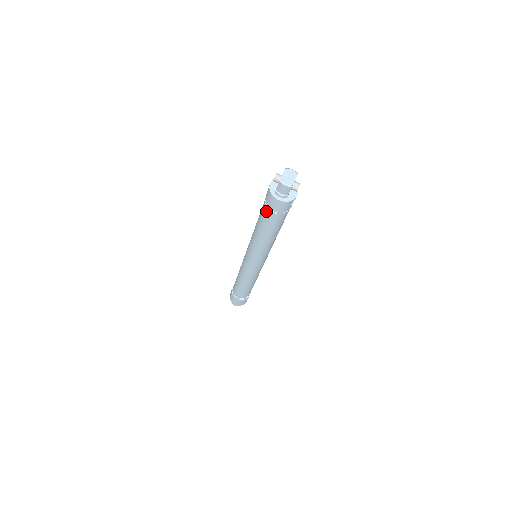
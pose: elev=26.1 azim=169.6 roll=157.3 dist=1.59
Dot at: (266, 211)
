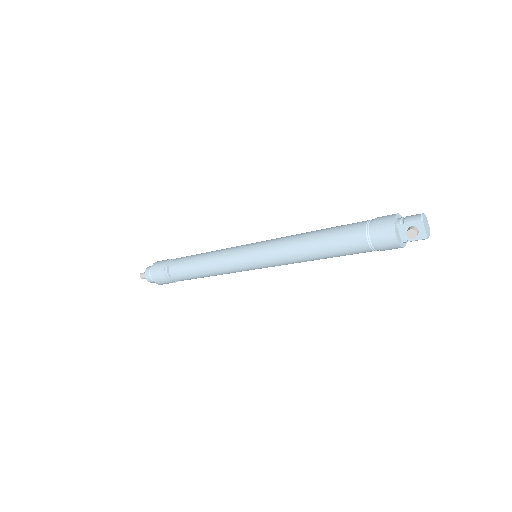
Dot at: occluded
